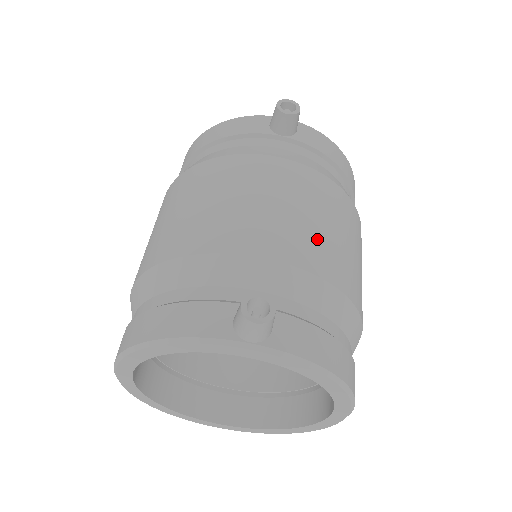
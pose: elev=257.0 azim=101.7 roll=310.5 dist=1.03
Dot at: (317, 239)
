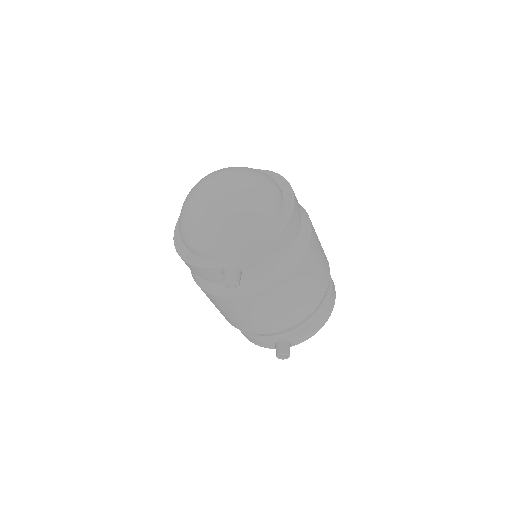
Dot at: (289, 313)
